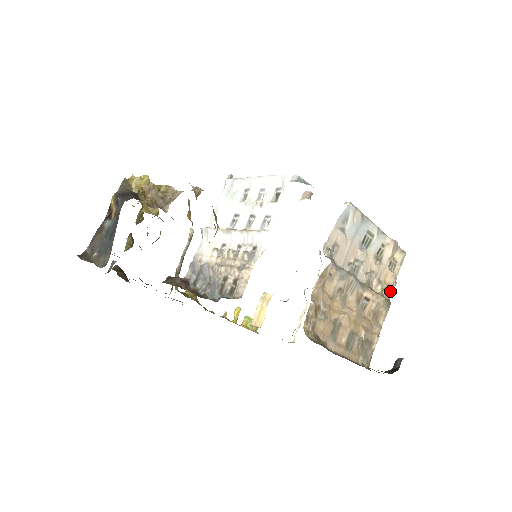
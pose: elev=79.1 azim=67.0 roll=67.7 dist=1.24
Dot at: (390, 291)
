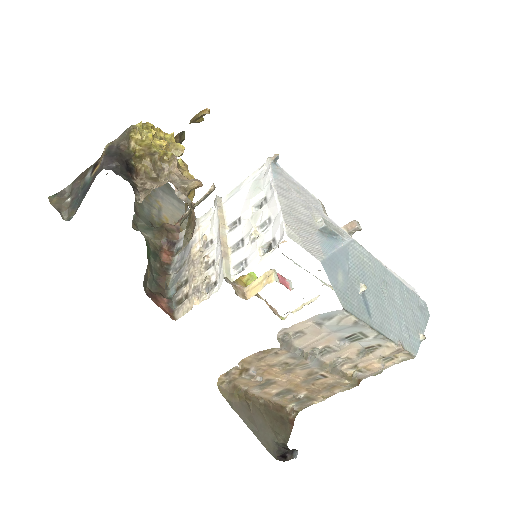
Dot at: (367, 375)
